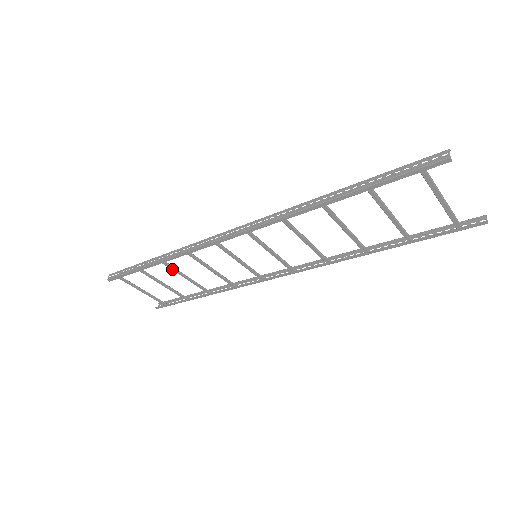
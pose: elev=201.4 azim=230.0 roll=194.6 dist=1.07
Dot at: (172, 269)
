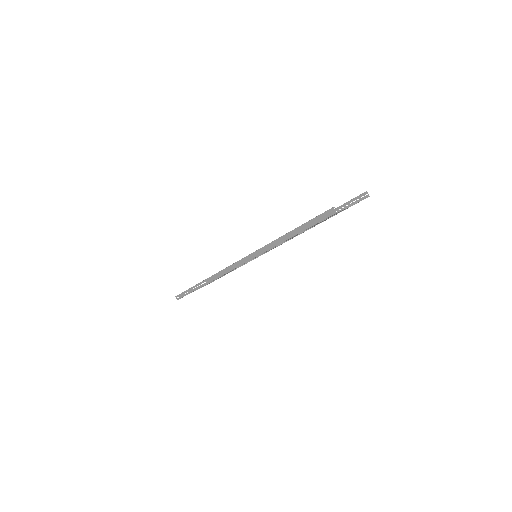
Dot at: occluded
